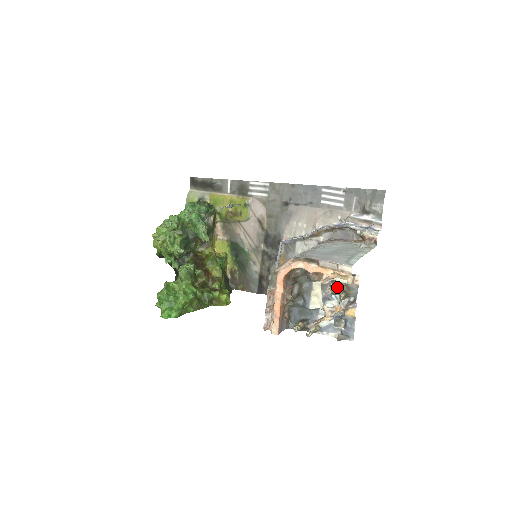
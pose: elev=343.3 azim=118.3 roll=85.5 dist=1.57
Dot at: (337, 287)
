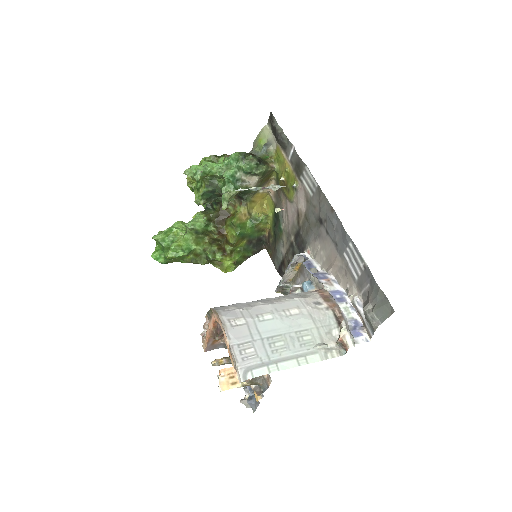
Dot at: occluded
